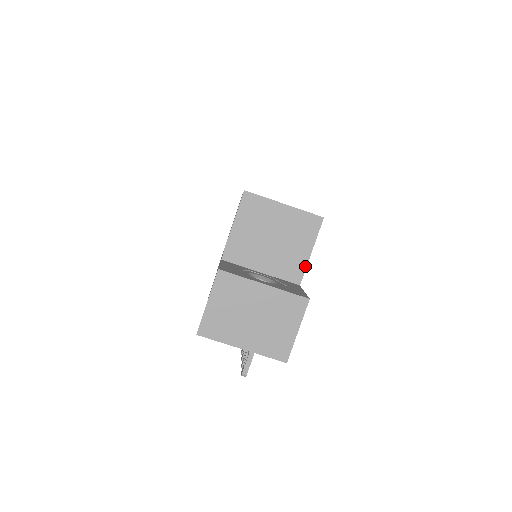
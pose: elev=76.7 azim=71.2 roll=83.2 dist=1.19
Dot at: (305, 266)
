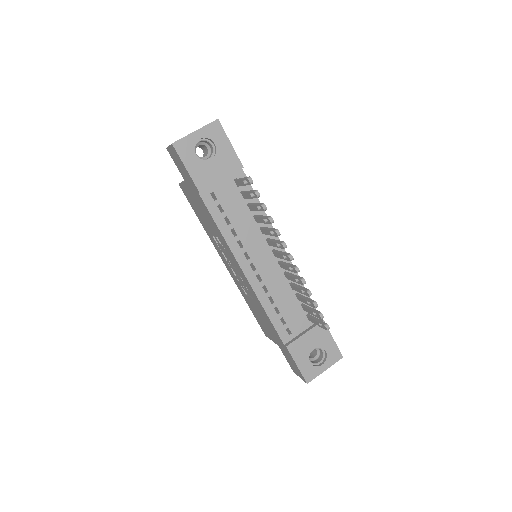
Dot at: occluded
